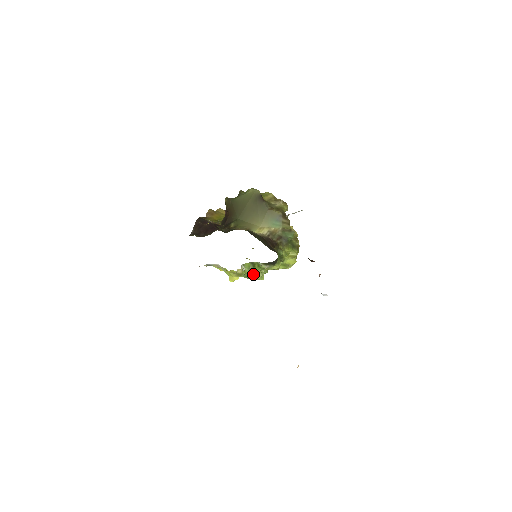
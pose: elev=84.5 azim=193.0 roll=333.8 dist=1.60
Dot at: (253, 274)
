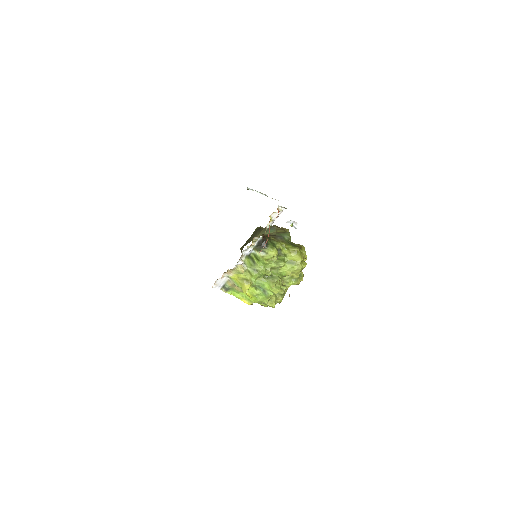
Dot at: (264, 281)
